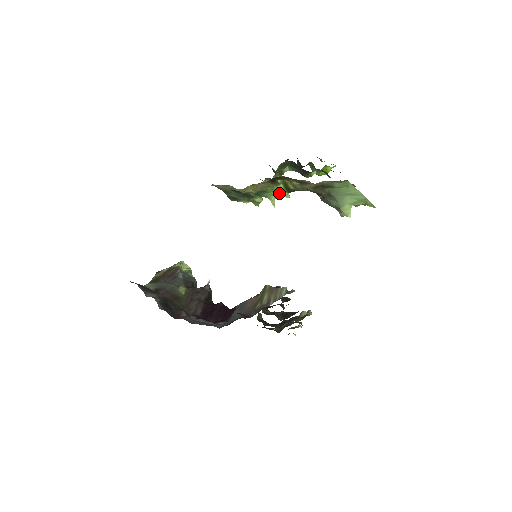
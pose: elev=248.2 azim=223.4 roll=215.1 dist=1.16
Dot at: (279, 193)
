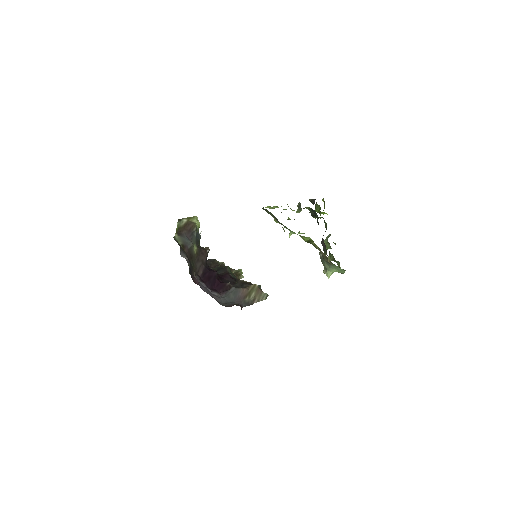
Dot at: occluded
